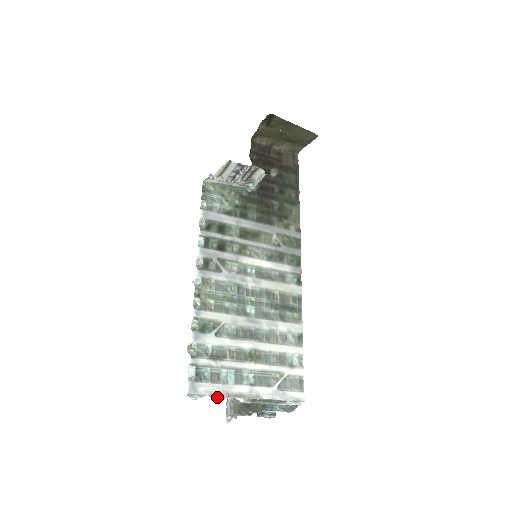
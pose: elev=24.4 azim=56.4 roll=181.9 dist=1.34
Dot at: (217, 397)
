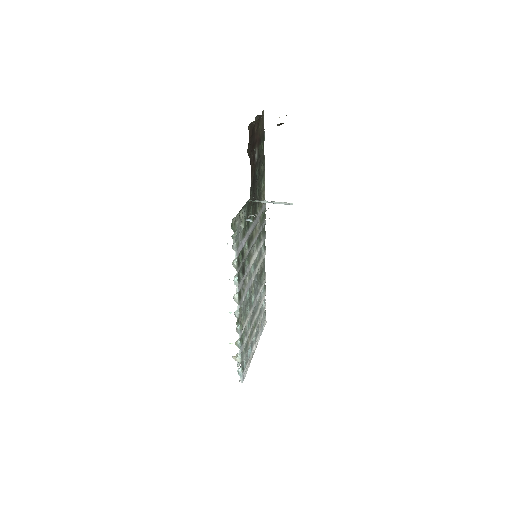
Dot at: occluded
